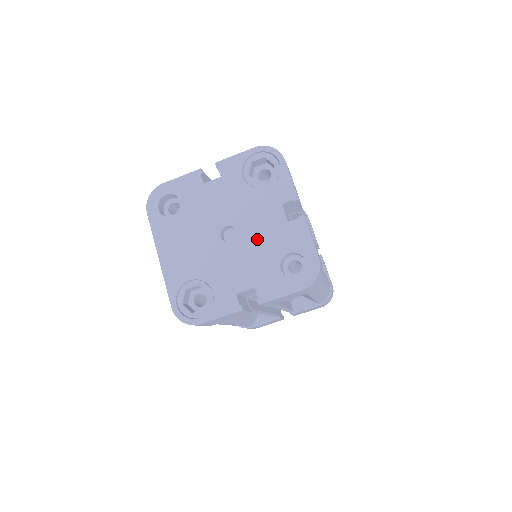
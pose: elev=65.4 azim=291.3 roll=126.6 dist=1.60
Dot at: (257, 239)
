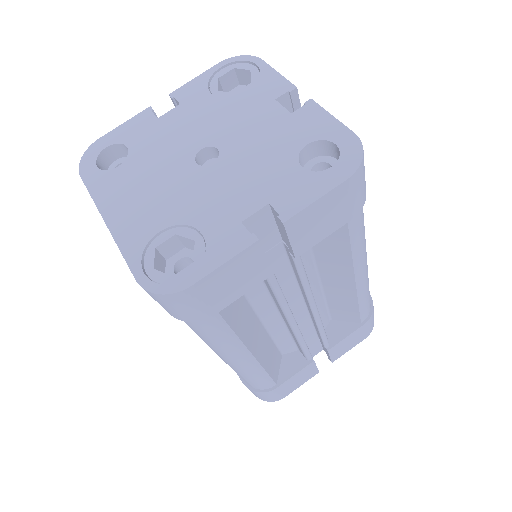
Dot at: (252, 146)
